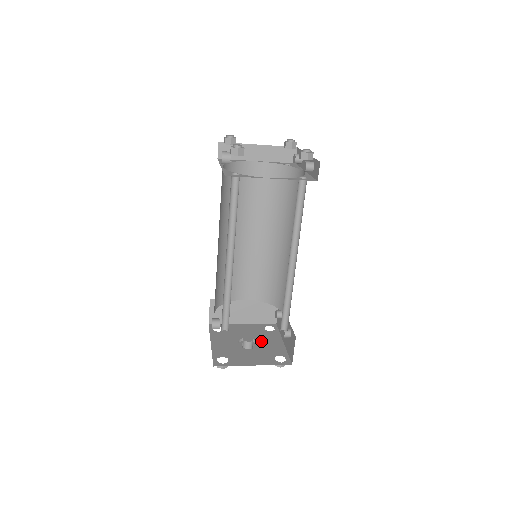
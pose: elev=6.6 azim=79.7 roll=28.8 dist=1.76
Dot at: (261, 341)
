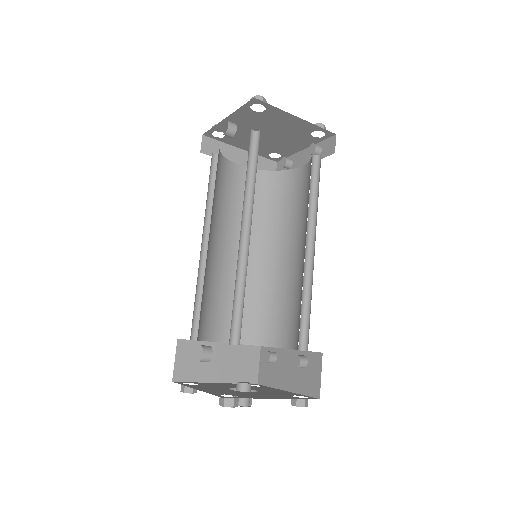
Dot at: (258, 389)
